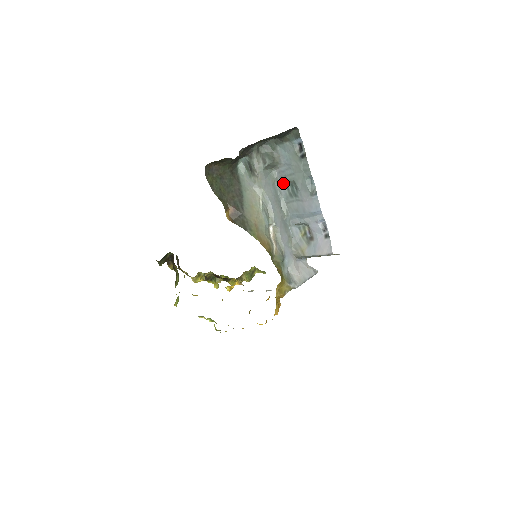
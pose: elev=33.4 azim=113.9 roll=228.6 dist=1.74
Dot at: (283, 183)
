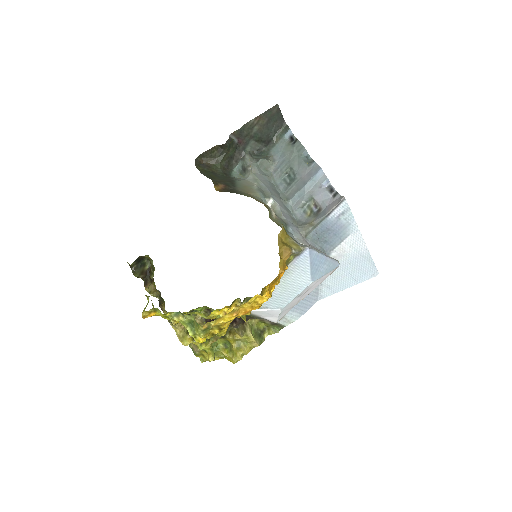
Dot at: (280, 180)
